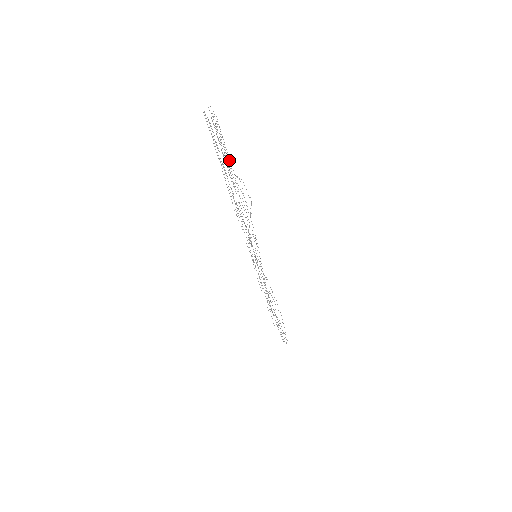
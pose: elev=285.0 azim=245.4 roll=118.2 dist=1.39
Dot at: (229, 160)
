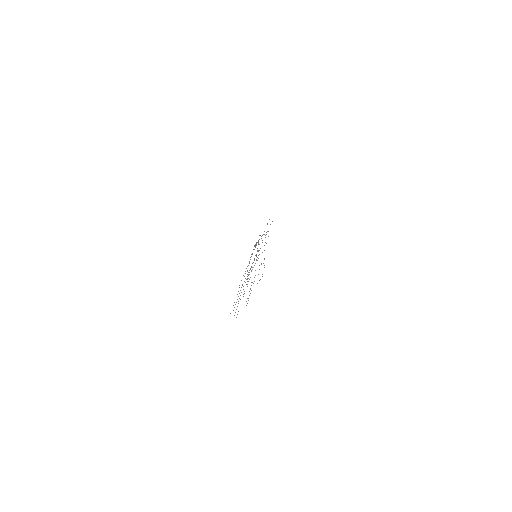
Dot at: occluded
